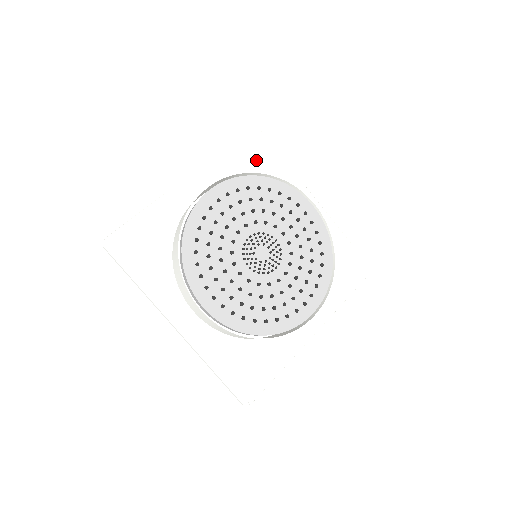
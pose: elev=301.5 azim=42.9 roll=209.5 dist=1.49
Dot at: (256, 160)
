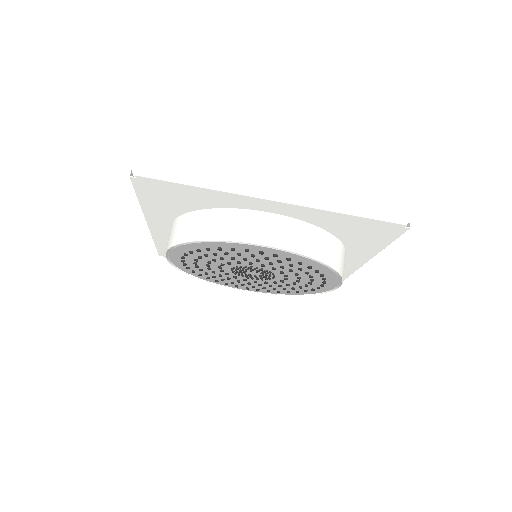
Dot at: (363, 233)
